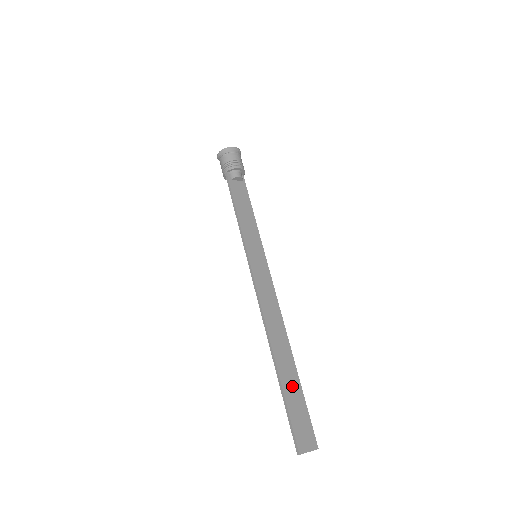
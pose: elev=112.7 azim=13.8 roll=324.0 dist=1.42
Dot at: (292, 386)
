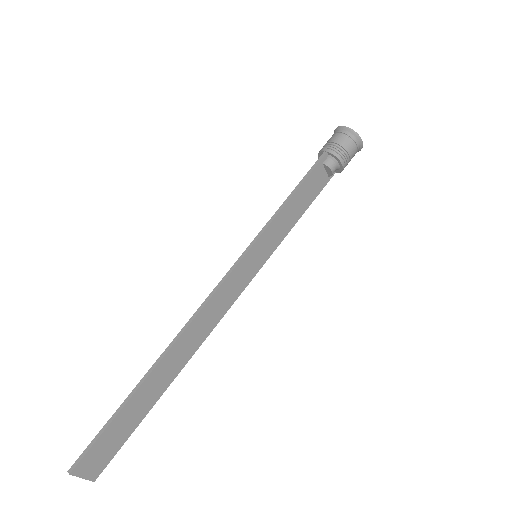
Dot at: (140, 405)
